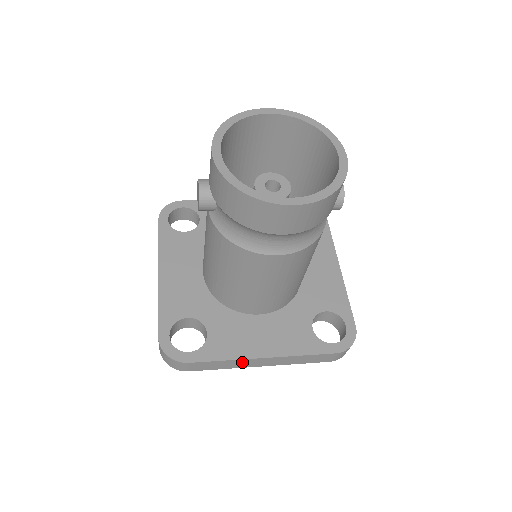
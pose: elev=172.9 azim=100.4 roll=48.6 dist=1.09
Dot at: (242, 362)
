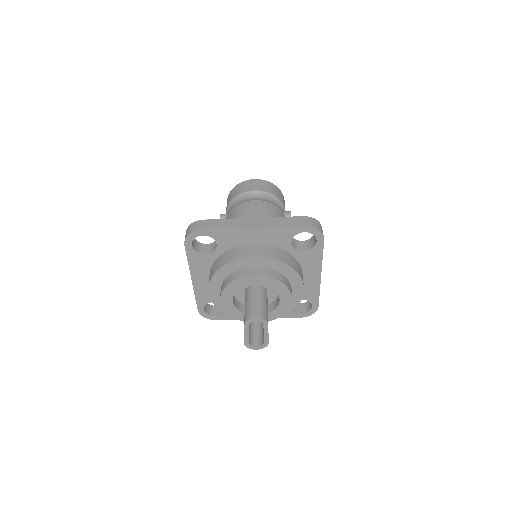
Dot at: (238, 222)
